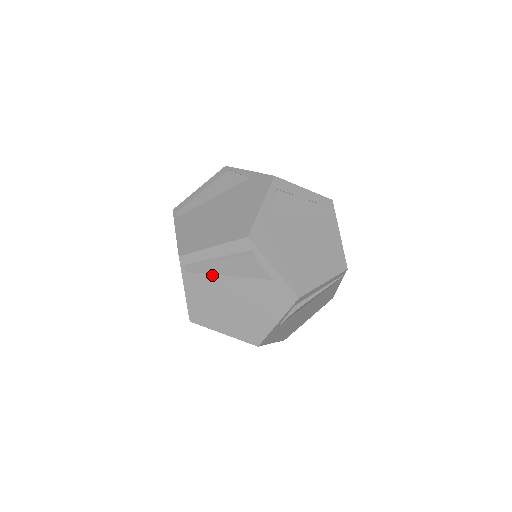
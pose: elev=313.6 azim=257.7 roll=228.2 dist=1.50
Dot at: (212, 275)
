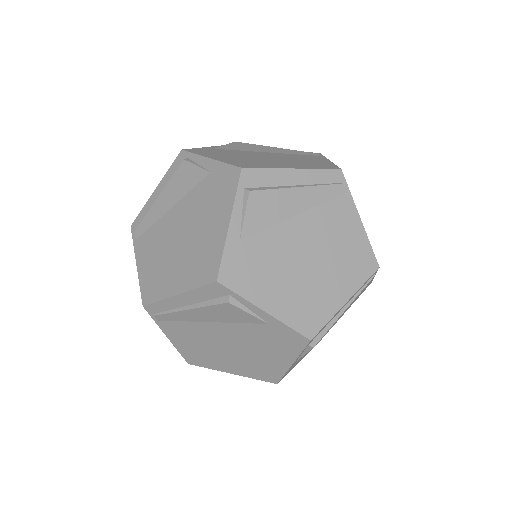
Dot at: (191, 322)
